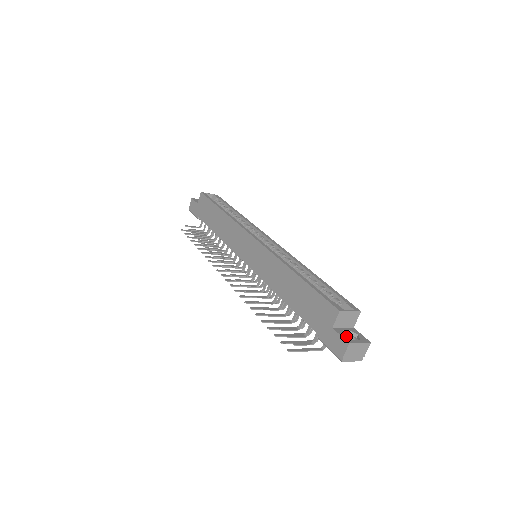
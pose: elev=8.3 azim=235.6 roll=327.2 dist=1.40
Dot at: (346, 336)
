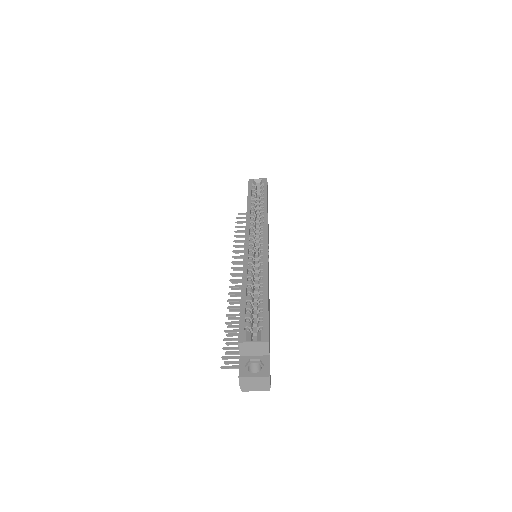
Dot at: (245, 367)
